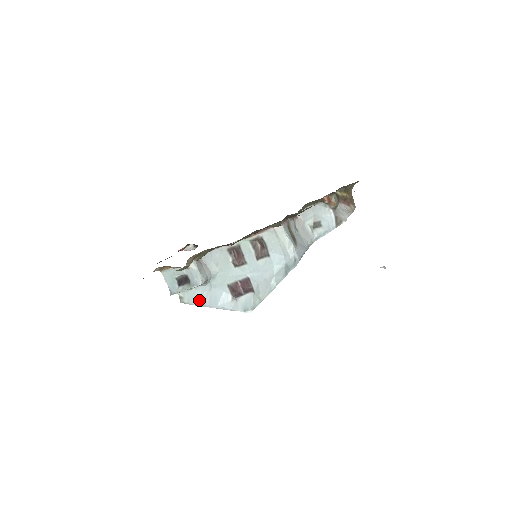
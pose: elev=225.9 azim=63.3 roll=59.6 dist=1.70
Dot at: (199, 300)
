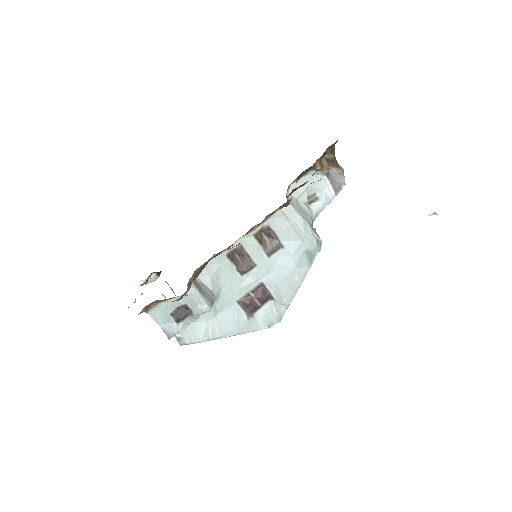
Dot at: (205, 333)
